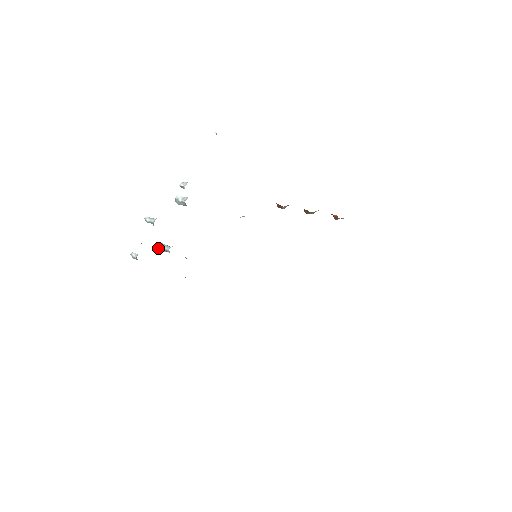
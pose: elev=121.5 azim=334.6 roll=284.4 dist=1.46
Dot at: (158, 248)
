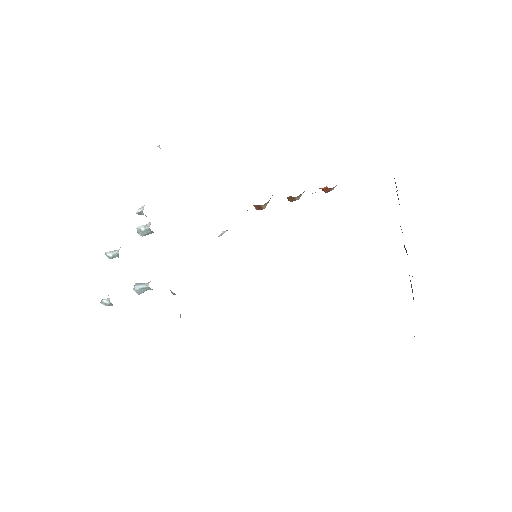
Dot at: (134, 290)
